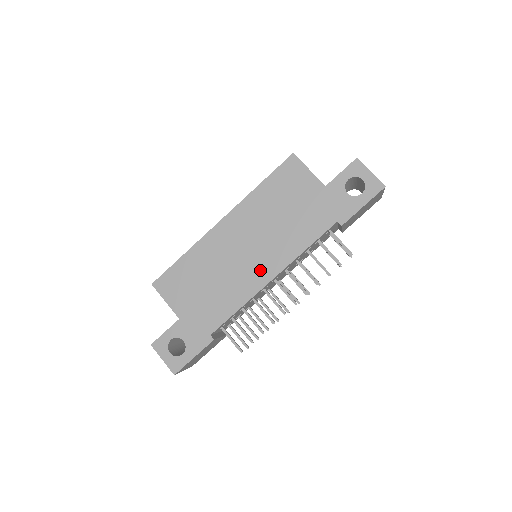
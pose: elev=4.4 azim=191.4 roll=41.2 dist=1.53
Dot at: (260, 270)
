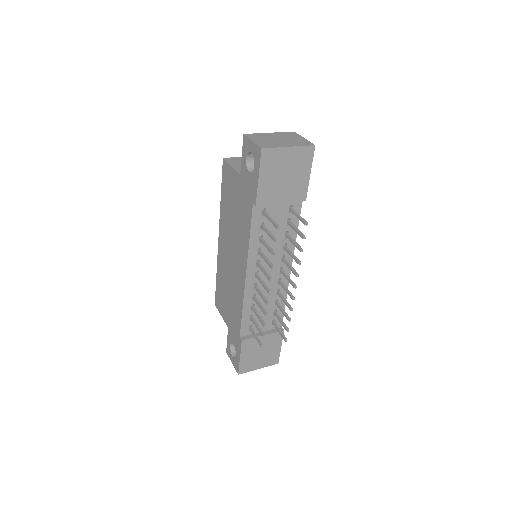
Dot at: (240, 272)
